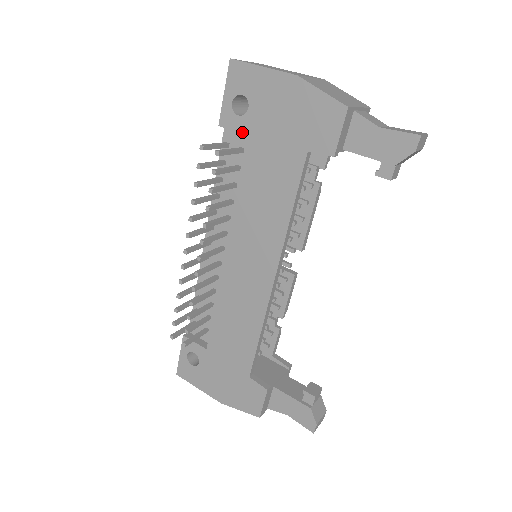
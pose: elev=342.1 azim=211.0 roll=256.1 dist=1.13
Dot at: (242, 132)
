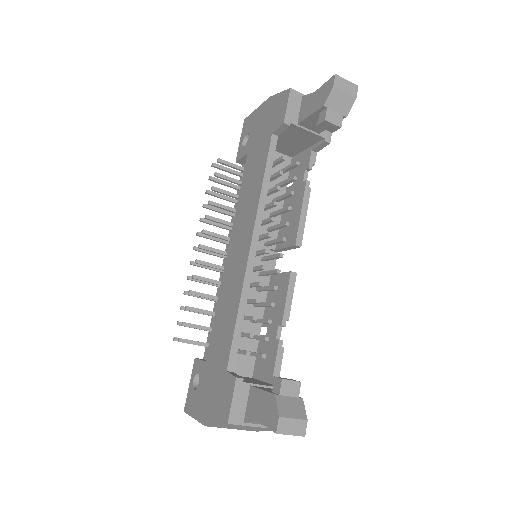
Dot at: (245, 154)
